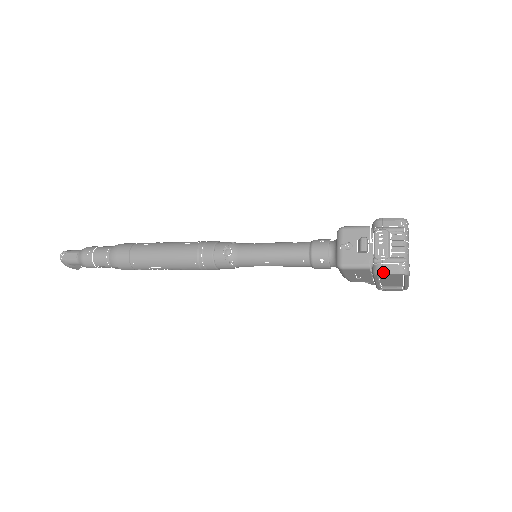
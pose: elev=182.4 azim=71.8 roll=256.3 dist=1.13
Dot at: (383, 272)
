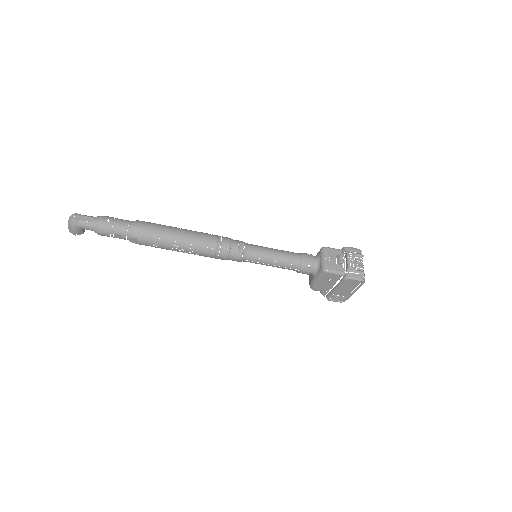
Dot at: (352, 278)
